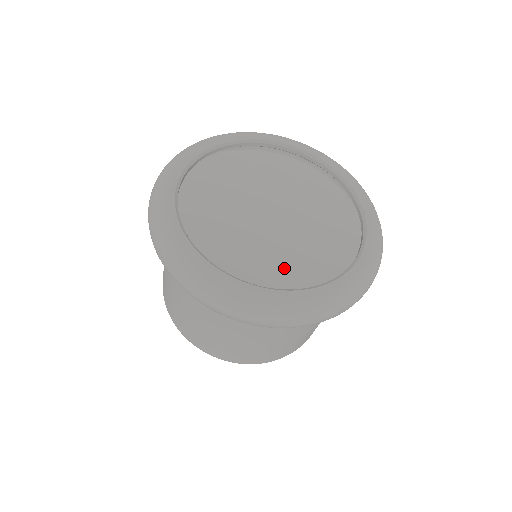
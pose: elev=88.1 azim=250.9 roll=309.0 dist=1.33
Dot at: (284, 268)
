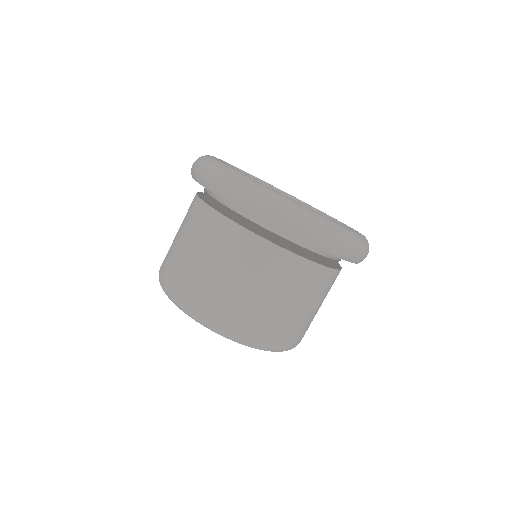
Dot at: occluded
